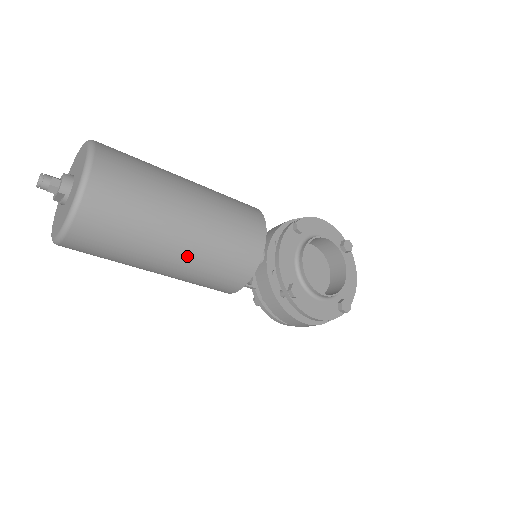
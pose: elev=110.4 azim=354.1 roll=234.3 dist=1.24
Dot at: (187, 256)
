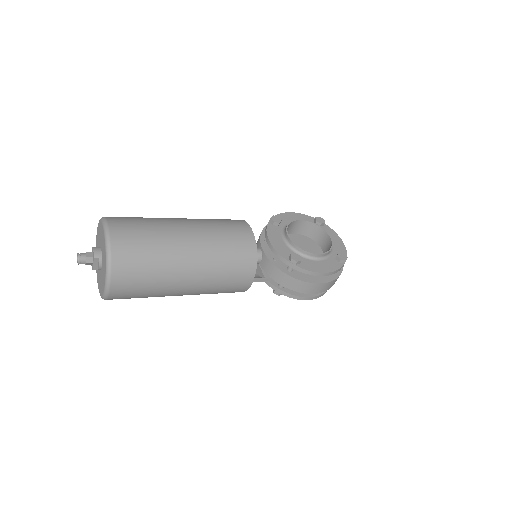
Dot at: (201, 261)
